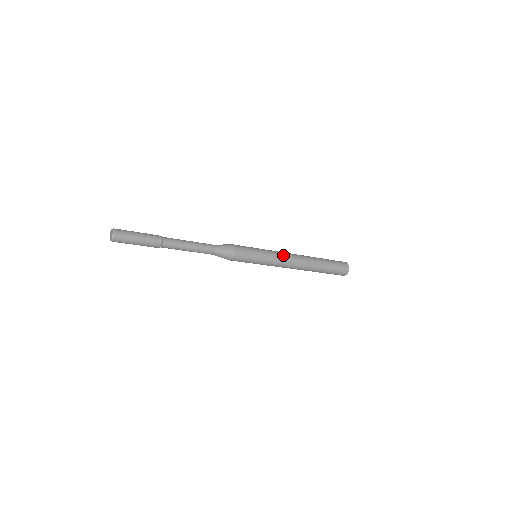
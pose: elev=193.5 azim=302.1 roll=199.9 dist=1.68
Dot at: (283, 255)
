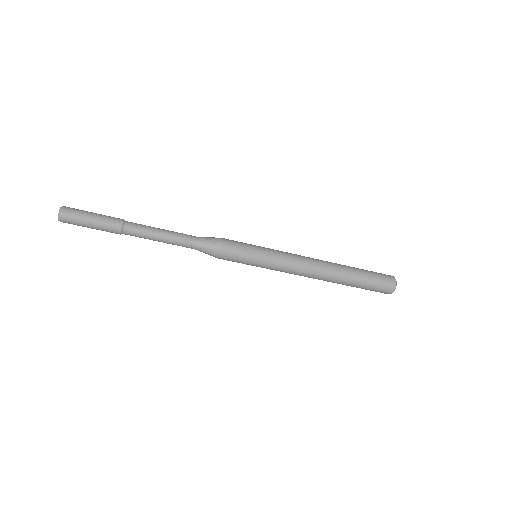
Dot at: occluded
